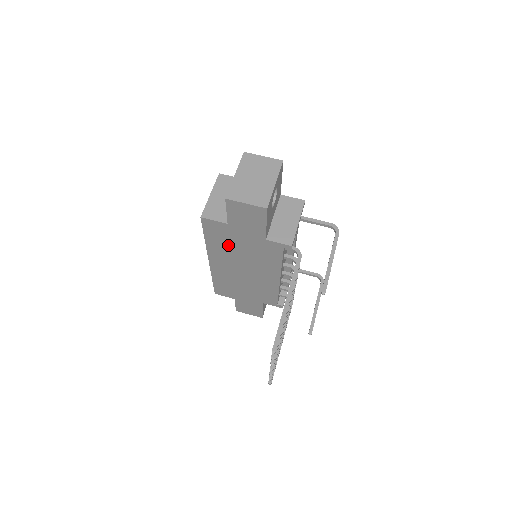
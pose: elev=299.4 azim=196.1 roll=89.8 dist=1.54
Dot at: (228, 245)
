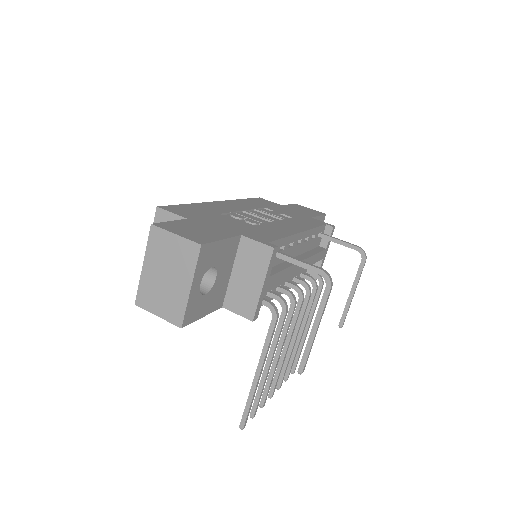
Dot at: occluded
